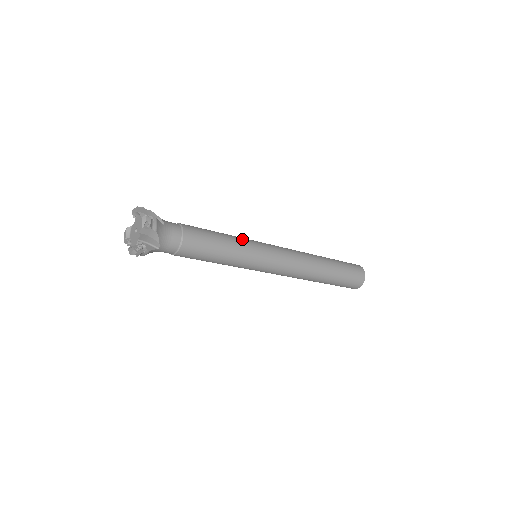
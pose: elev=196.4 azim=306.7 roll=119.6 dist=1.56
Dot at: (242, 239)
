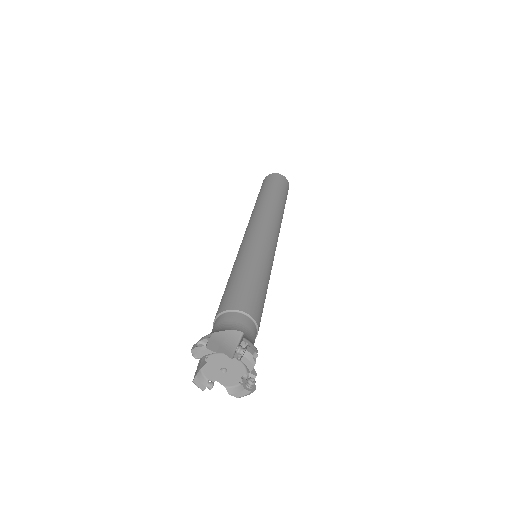
Dot at: (255, 257)
